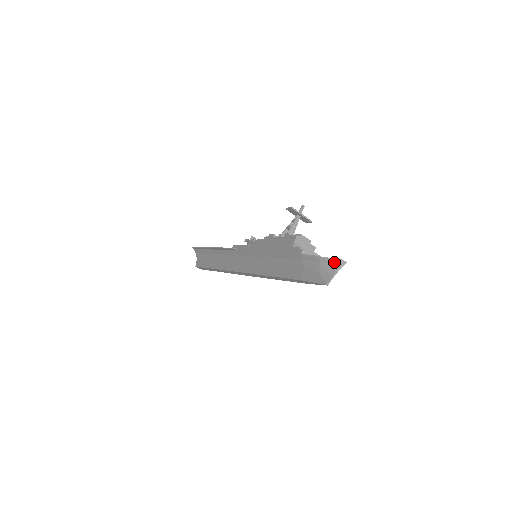
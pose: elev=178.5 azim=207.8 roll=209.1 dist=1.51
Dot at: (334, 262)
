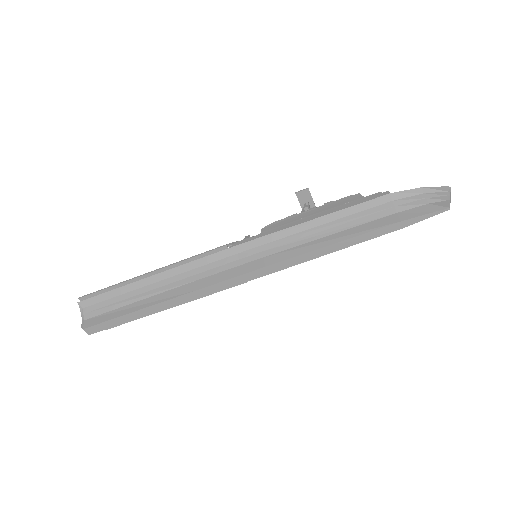
Dot at: (442, 189)
